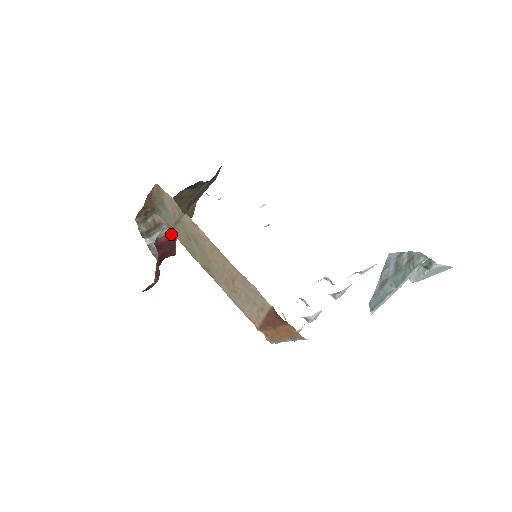
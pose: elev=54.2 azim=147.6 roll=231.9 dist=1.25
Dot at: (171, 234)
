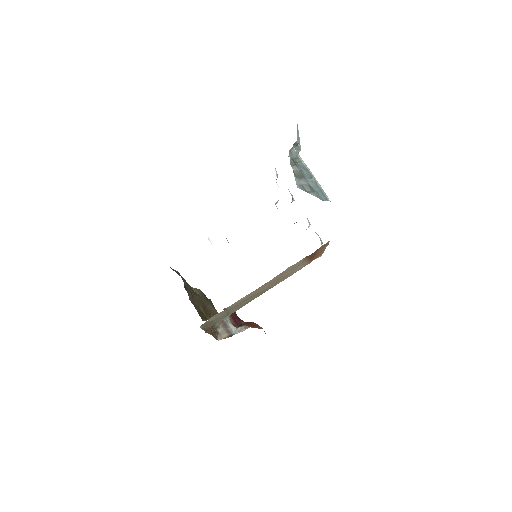
Dot at: occluded
